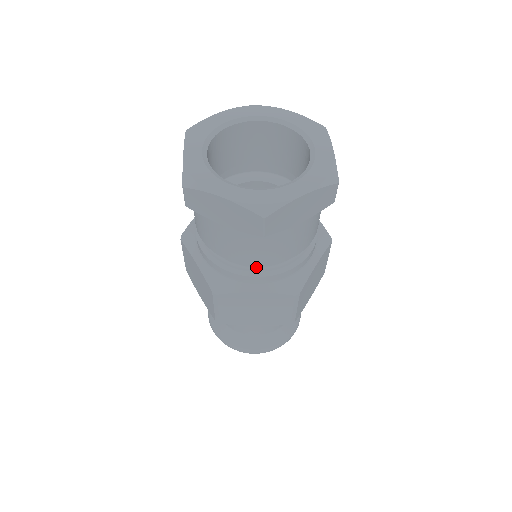
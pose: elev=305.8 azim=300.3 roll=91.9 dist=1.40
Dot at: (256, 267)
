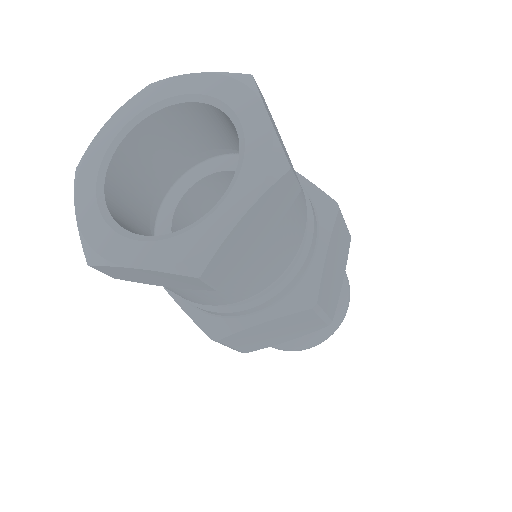
Dot at: occluded
